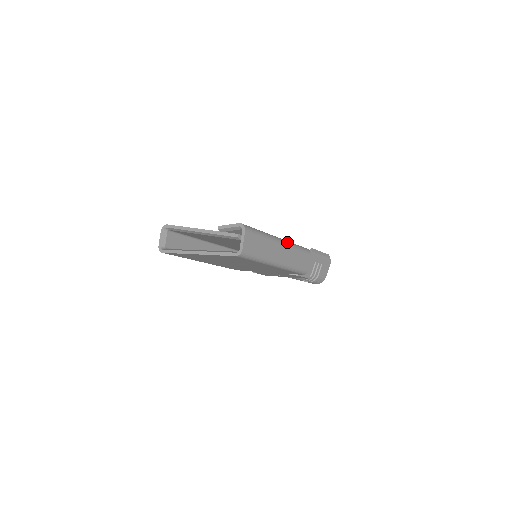
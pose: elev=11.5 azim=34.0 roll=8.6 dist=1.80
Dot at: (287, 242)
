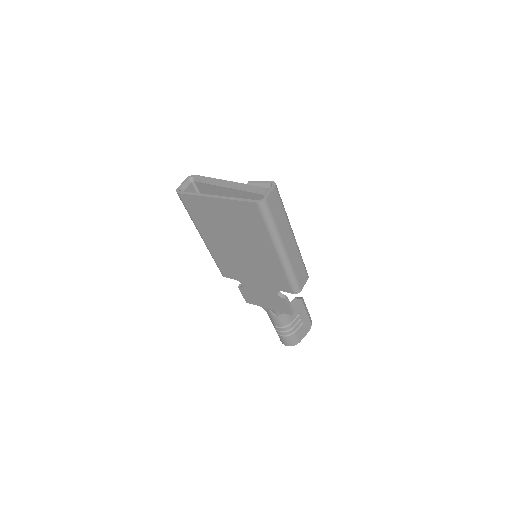
Dot at: occluded
